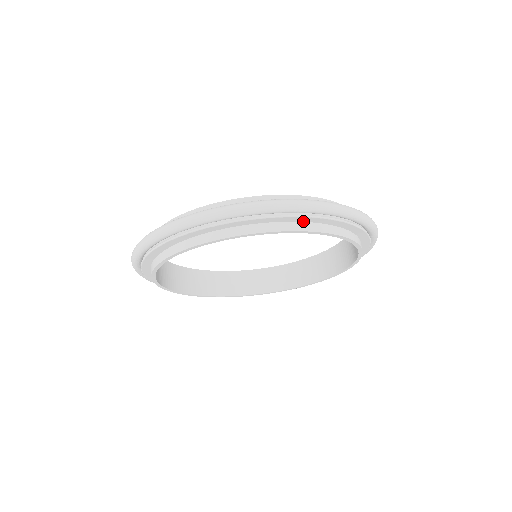
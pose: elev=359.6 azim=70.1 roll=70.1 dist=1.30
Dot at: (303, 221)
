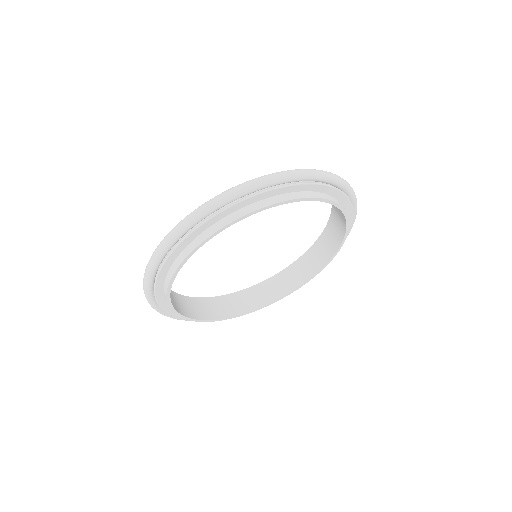
Dot at: occluded
